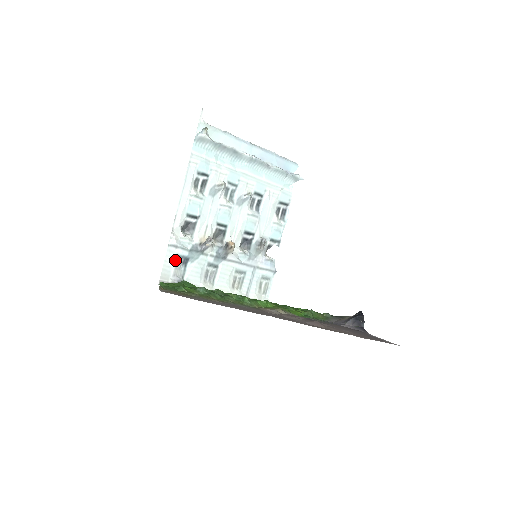
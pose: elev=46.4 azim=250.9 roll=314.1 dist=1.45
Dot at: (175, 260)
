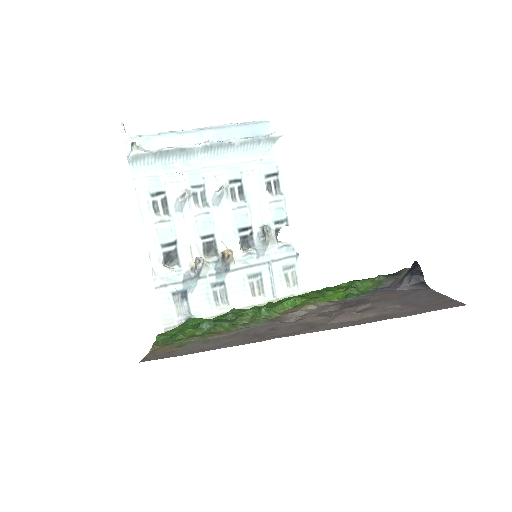
Dot at: (172, 299)
